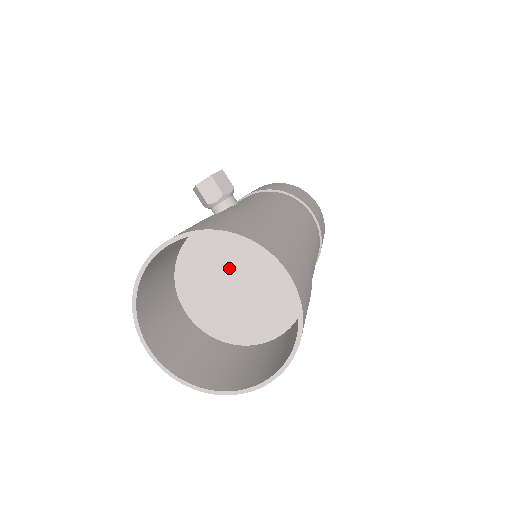
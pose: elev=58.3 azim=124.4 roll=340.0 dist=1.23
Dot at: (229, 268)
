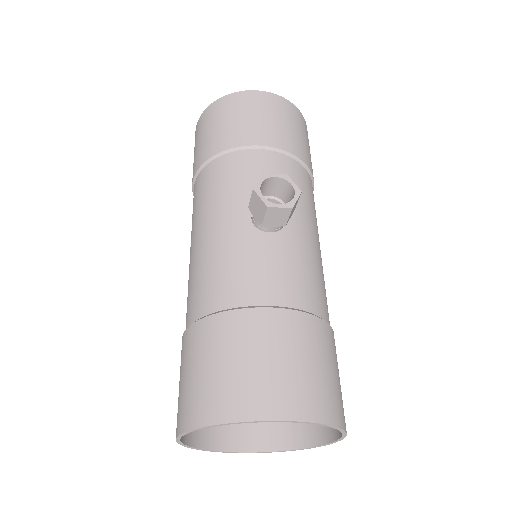
Dot at: occluded
